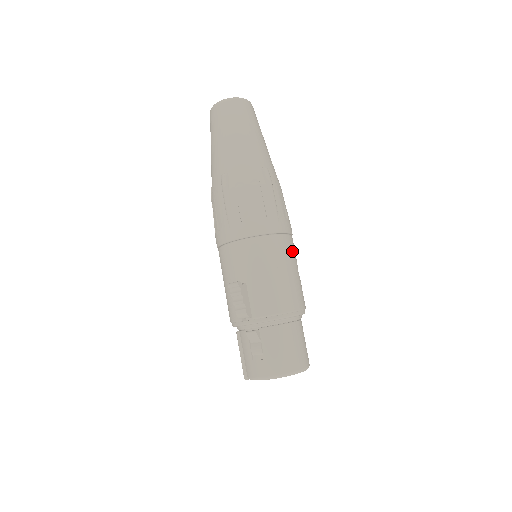
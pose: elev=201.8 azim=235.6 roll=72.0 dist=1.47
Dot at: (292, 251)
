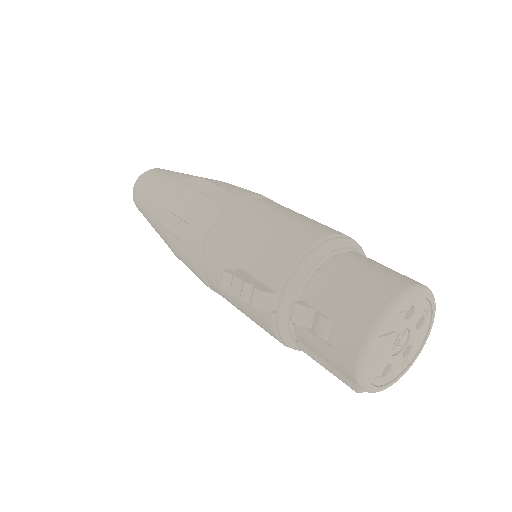
Dot at: (277, 205)
